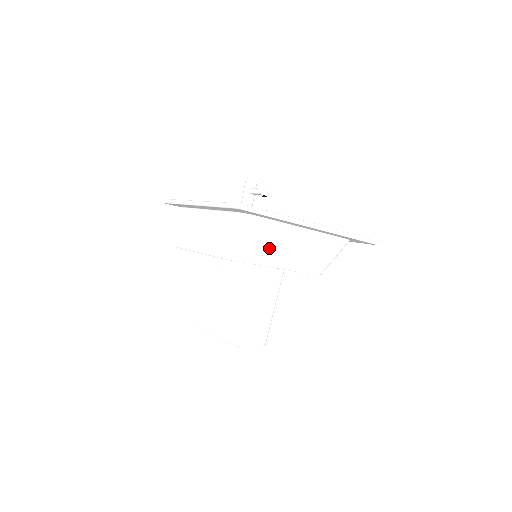
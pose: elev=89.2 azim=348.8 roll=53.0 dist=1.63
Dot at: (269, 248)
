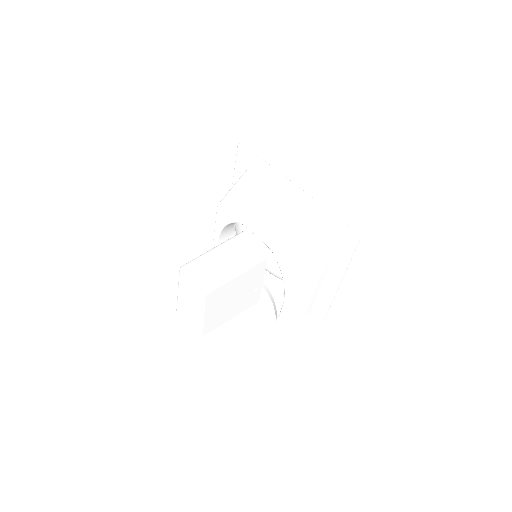
Dot at: (254, 203)
